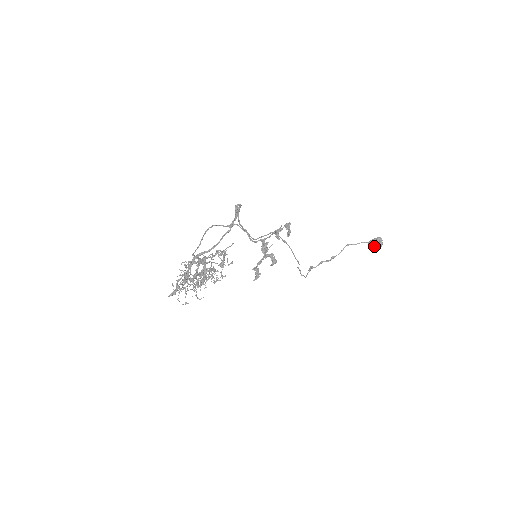
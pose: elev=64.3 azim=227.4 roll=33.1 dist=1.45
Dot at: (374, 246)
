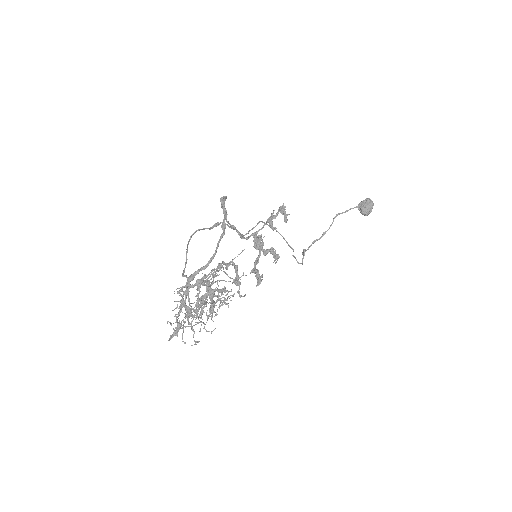
Dot at: (365, 210)
